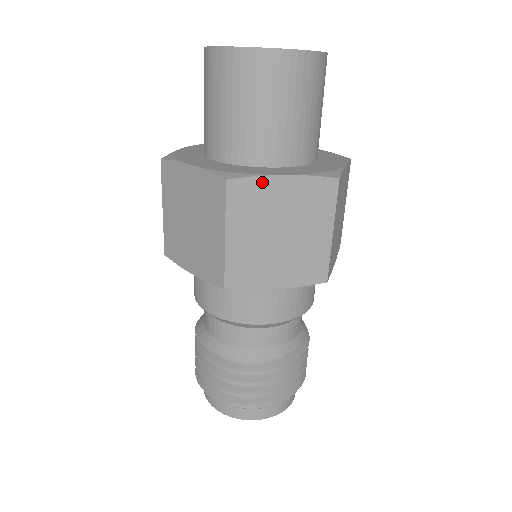
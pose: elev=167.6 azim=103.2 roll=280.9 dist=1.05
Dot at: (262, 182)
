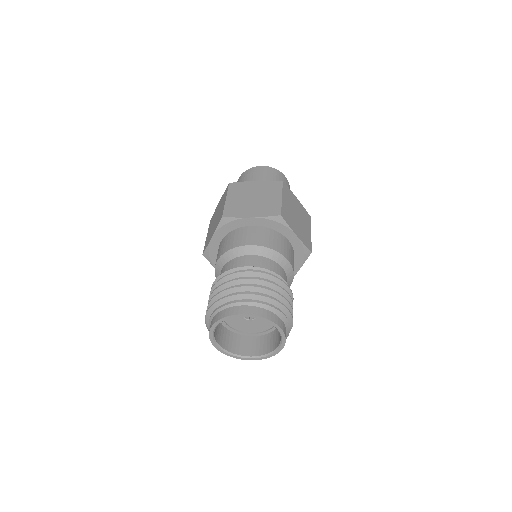
Dot at: (245, 183)
